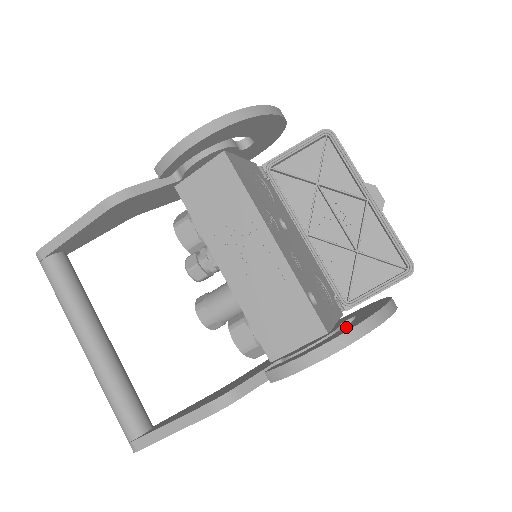
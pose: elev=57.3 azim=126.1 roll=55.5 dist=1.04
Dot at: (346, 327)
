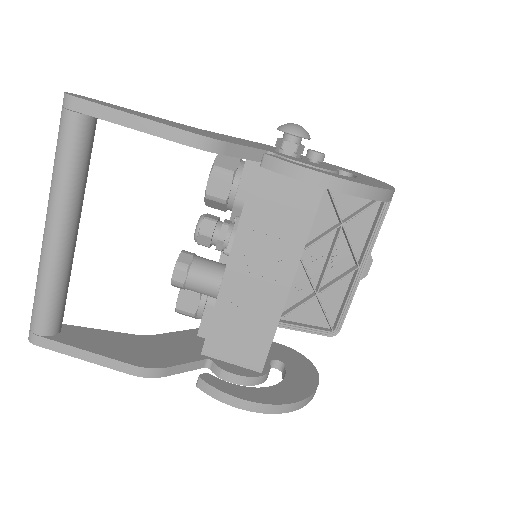
Dot at: (281, 389)
